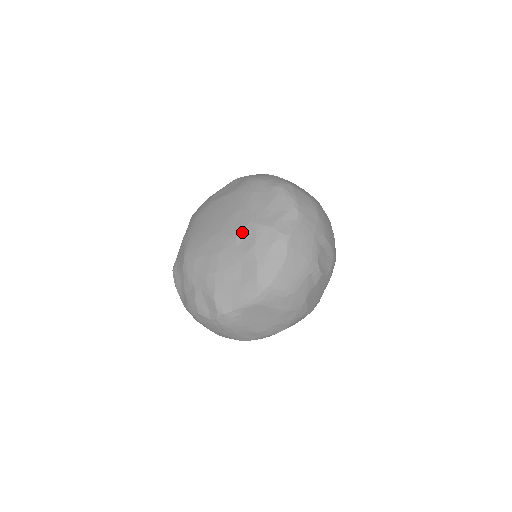
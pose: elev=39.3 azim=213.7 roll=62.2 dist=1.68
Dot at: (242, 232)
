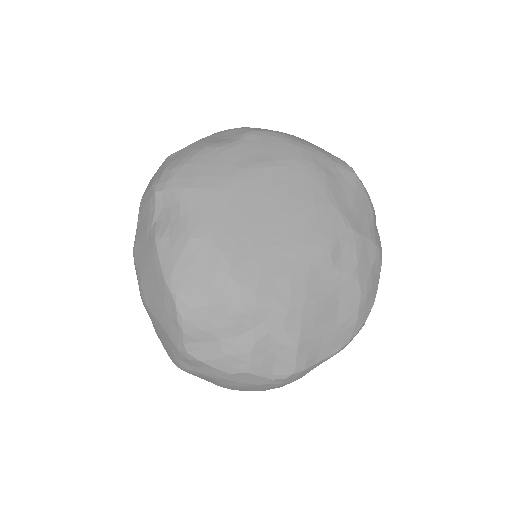
Dot at: (338, 243)
